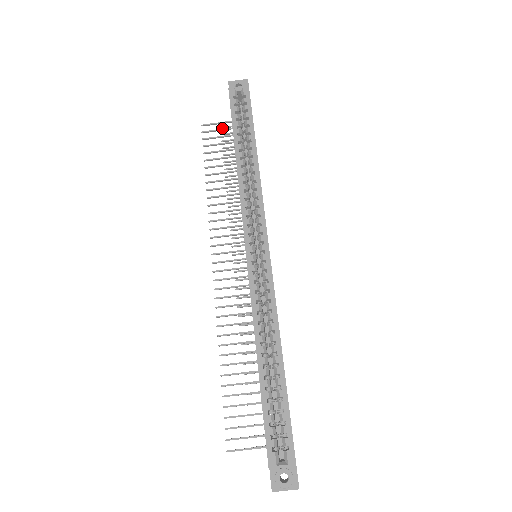
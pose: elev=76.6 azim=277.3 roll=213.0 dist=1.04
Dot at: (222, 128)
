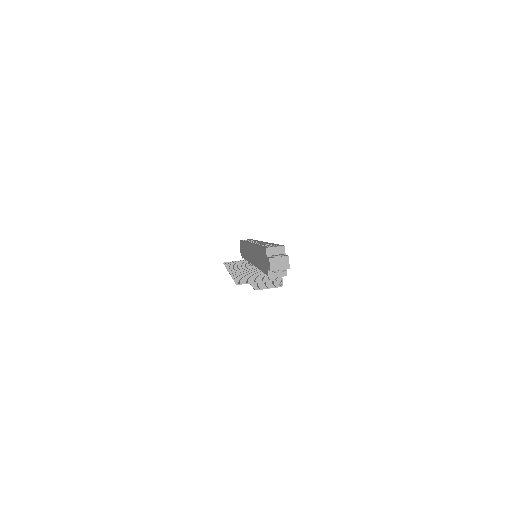
Dot at: occluded
